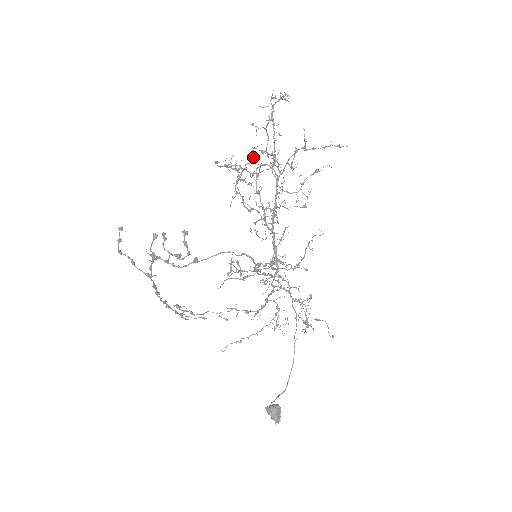
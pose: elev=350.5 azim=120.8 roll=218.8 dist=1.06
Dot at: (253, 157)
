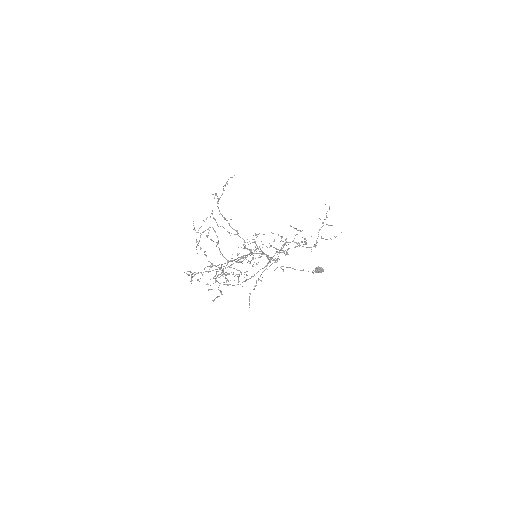
Dot at: (215, 194)
